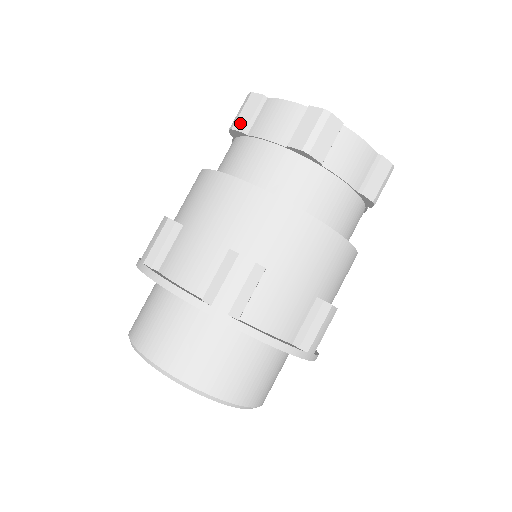
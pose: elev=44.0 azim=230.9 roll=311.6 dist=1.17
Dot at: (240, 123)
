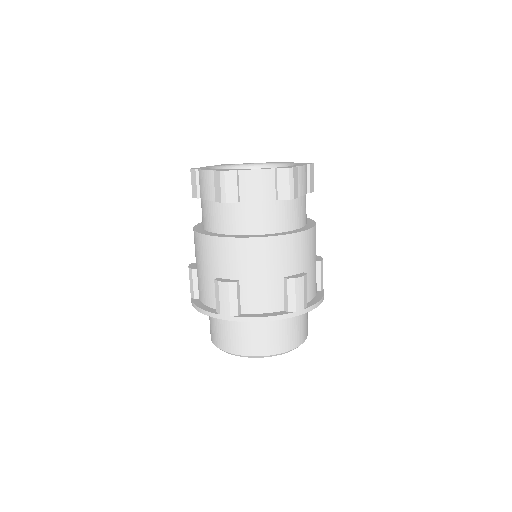
Dot at: (231, 197)
